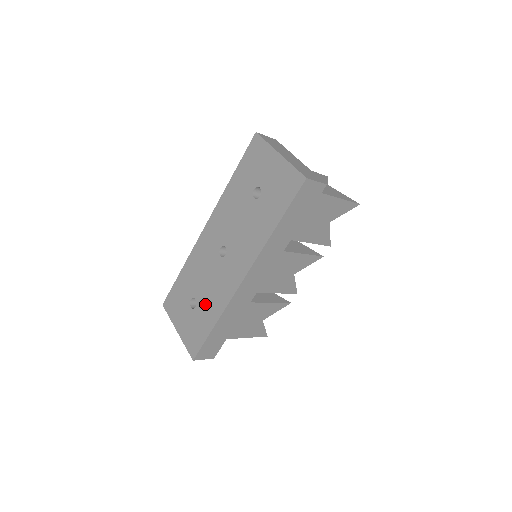
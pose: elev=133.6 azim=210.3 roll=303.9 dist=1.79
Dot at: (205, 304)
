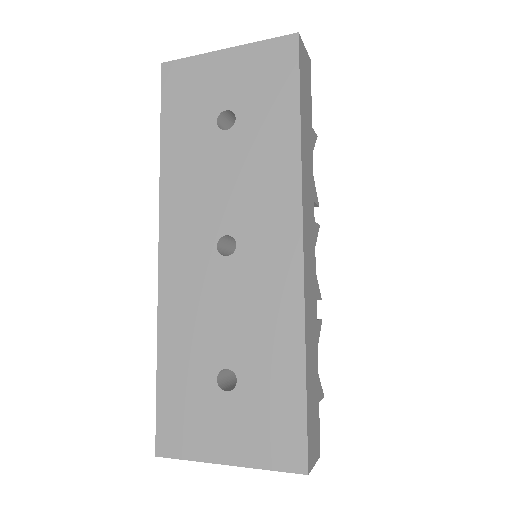
Dot at: (255, 354)
